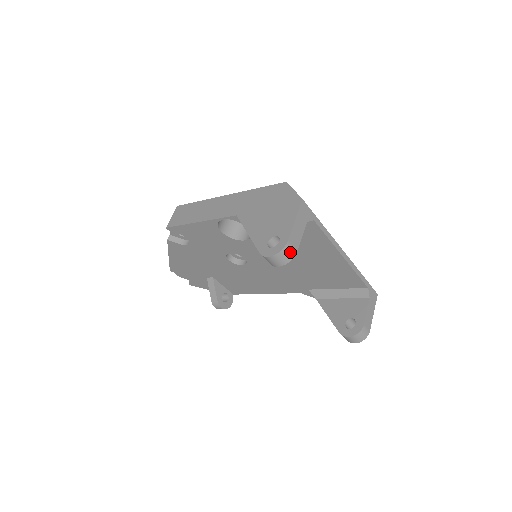
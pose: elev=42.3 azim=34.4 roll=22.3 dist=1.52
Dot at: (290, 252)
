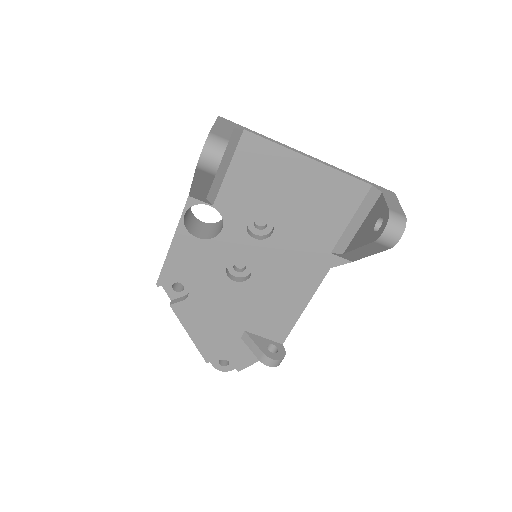
Dot at: (219, 141)
